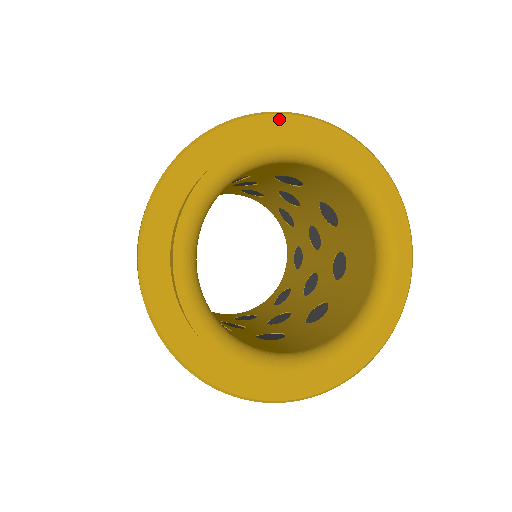
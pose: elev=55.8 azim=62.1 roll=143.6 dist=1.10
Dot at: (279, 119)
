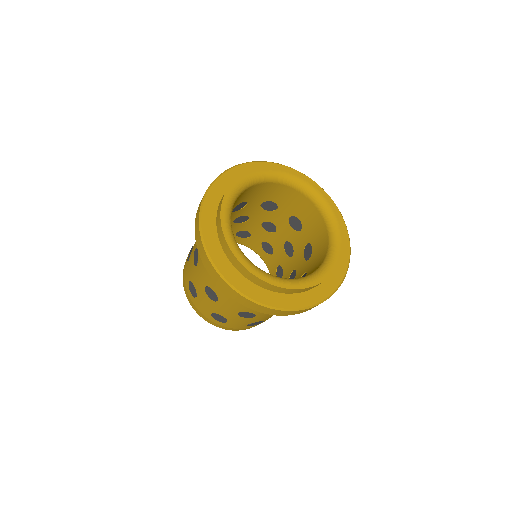
Dot at: (261, 164)
